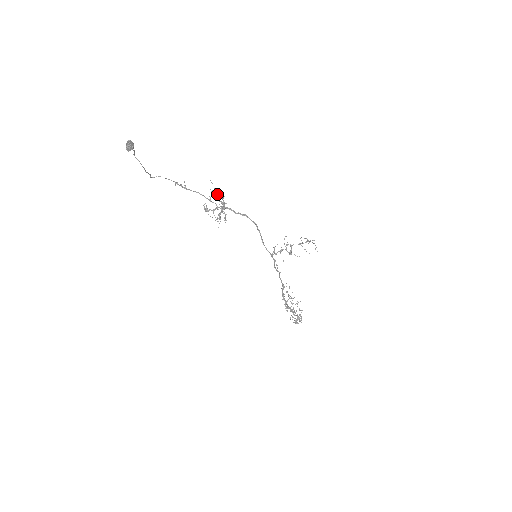
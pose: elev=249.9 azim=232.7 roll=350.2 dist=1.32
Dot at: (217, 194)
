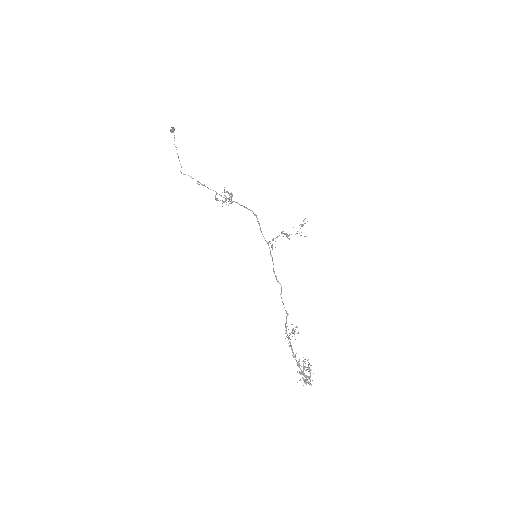
Dot at: (227, 192)
